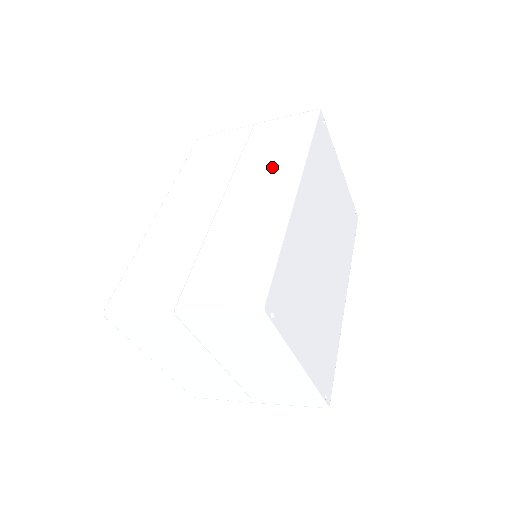
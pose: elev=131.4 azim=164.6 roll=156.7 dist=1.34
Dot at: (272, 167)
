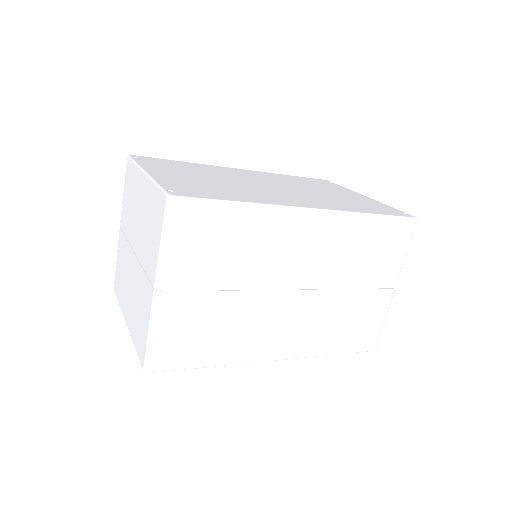
Dot at: occluded
